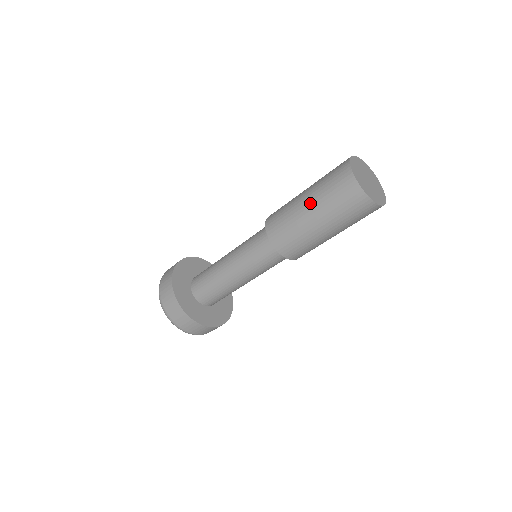
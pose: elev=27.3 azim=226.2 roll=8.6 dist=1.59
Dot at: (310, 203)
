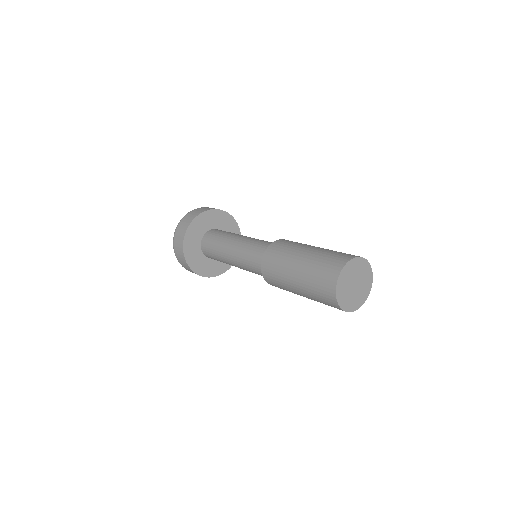
Dot at: (313, 250)
